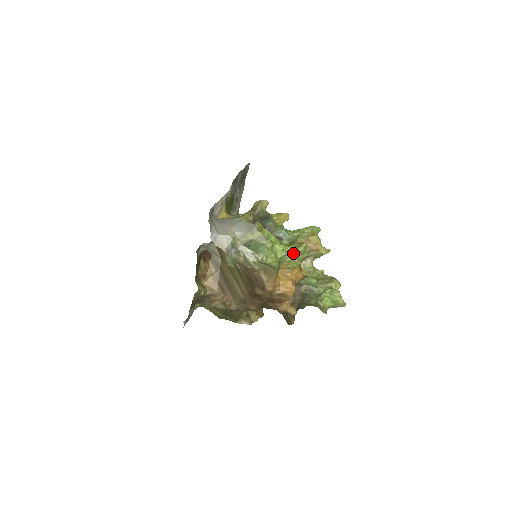
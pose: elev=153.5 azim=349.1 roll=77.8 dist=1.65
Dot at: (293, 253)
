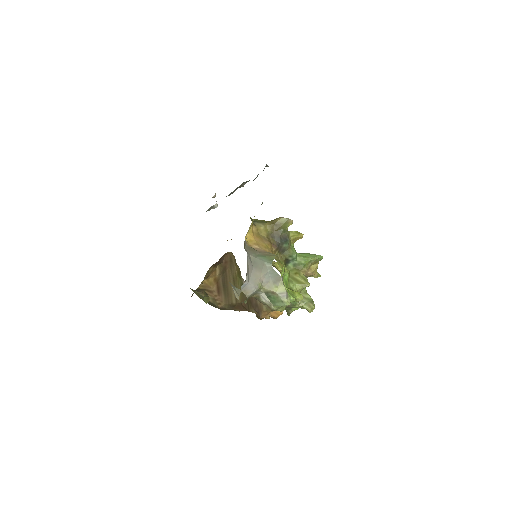
Dot at: (299, 300)
